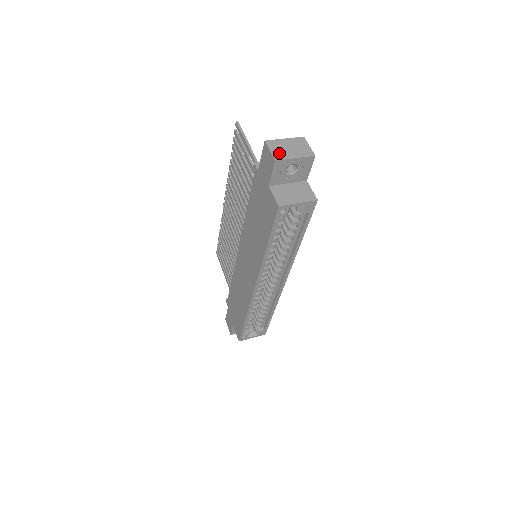
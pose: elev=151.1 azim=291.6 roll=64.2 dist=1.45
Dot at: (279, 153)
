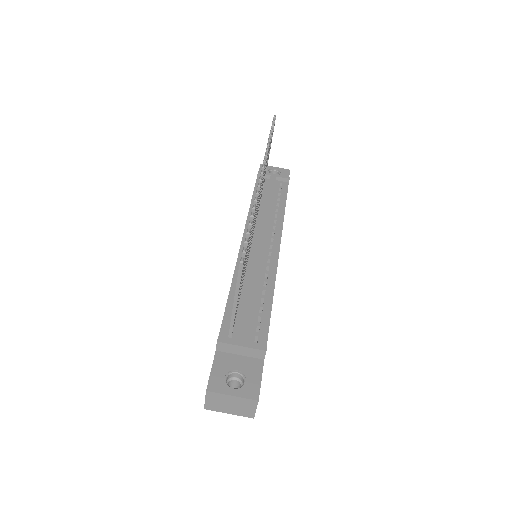
Dot at: (214, 405)
